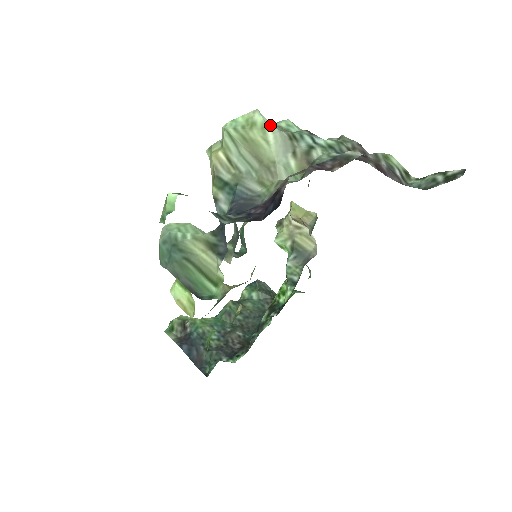
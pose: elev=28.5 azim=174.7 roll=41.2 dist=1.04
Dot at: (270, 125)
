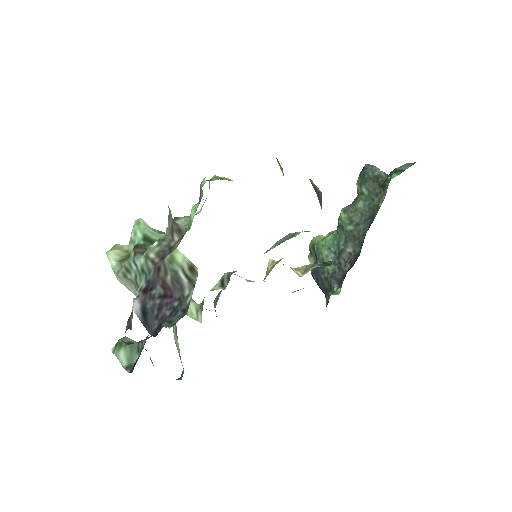
Dot at: (114, 269)
